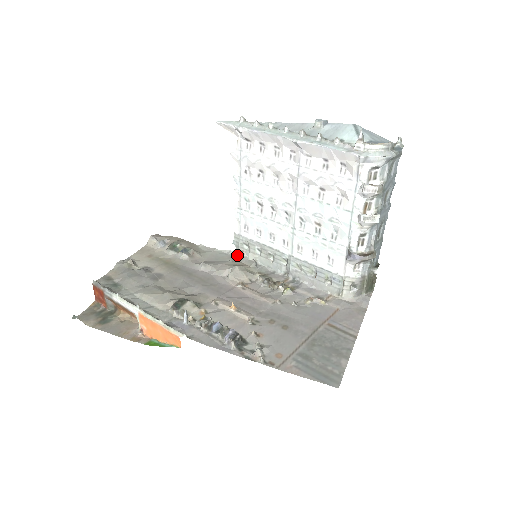
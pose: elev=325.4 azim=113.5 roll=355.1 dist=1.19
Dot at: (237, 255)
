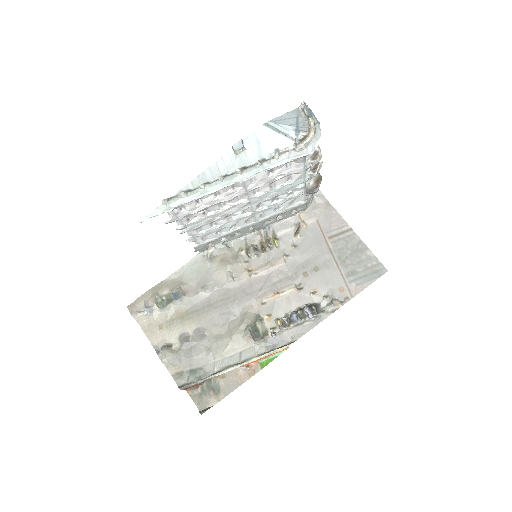
Dot at: (206, 255)
